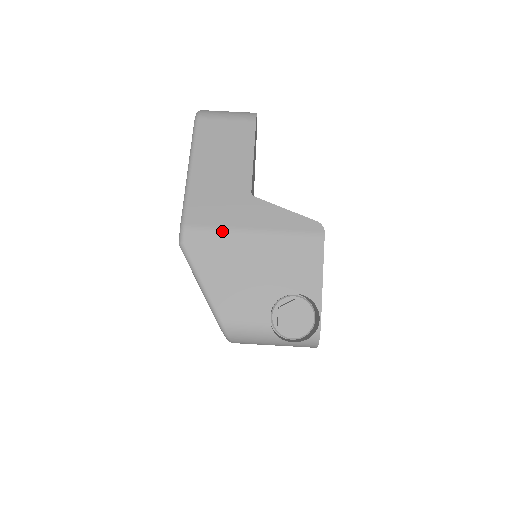
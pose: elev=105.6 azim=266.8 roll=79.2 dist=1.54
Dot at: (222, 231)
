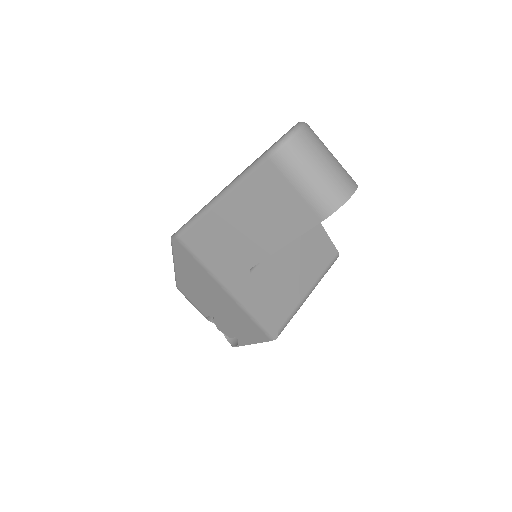
Dot at: (204, 268)
